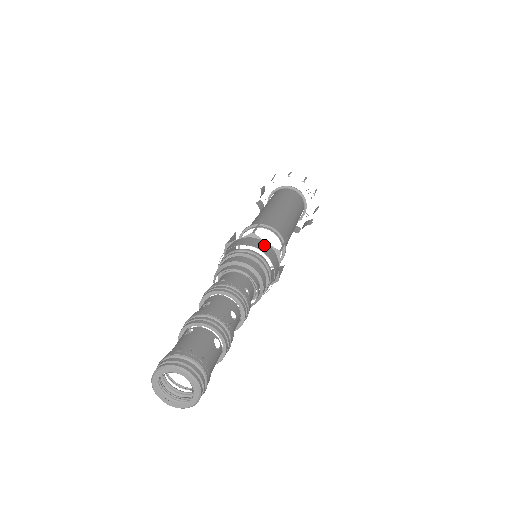
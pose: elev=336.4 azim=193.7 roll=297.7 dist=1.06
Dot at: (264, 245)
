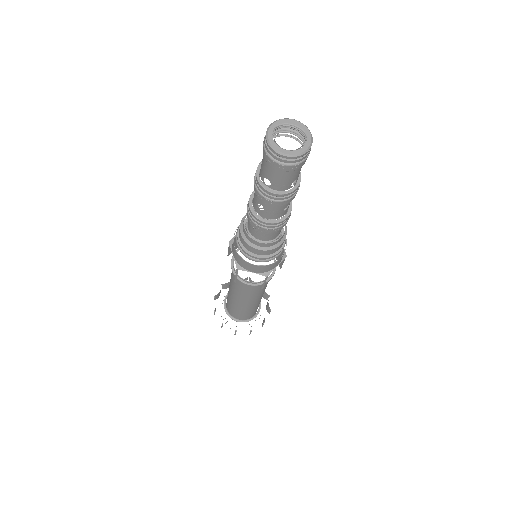
Dot at: occluded
